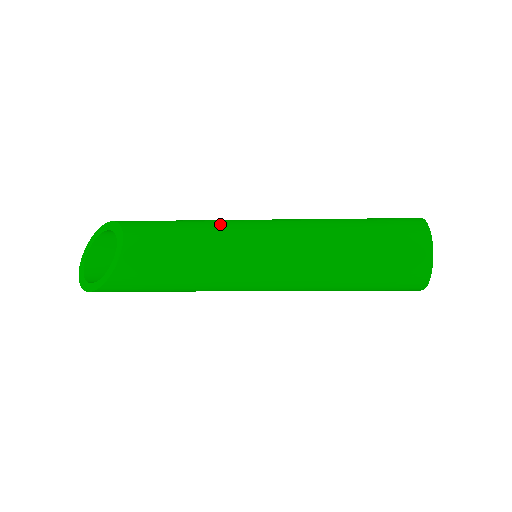
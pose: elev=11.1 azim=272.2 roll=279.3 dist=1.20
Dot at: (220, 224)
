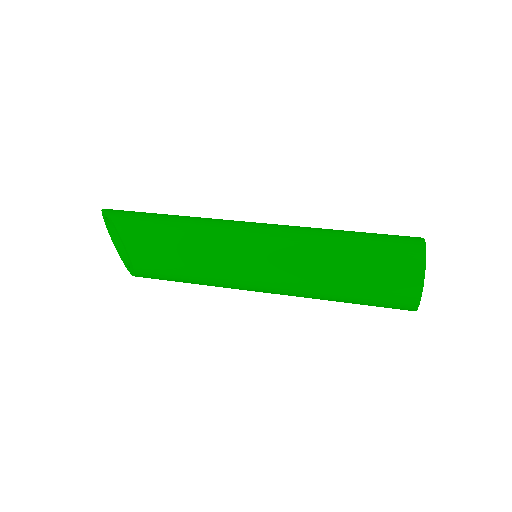
Dot at: (214, 255)
